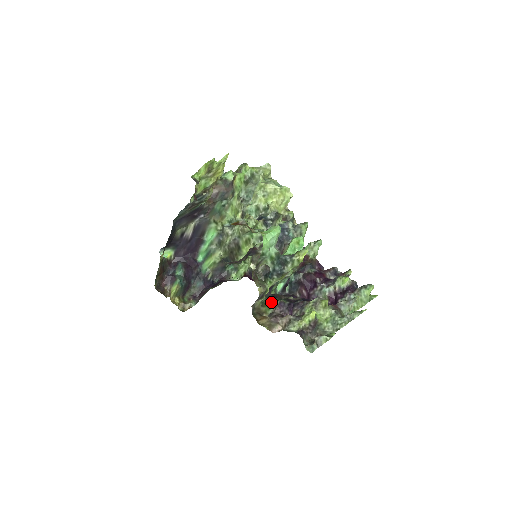
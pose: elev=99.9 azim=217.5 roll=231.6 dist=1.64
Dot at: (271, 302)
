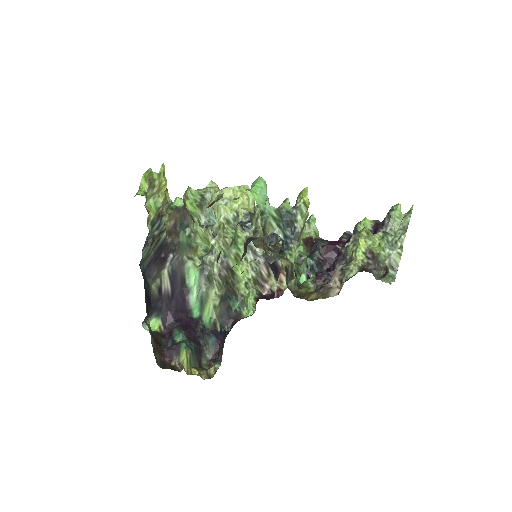
Dot at: (306, 282)
